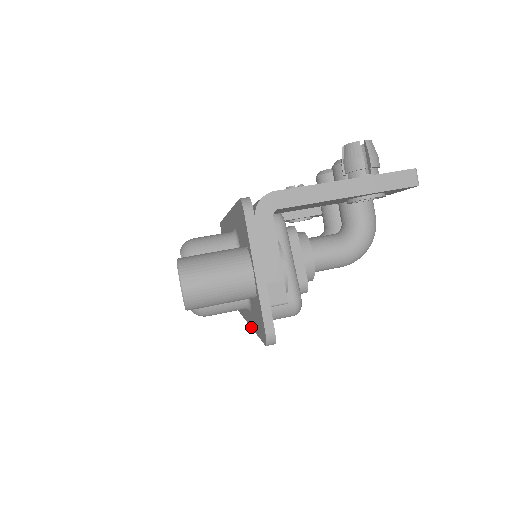
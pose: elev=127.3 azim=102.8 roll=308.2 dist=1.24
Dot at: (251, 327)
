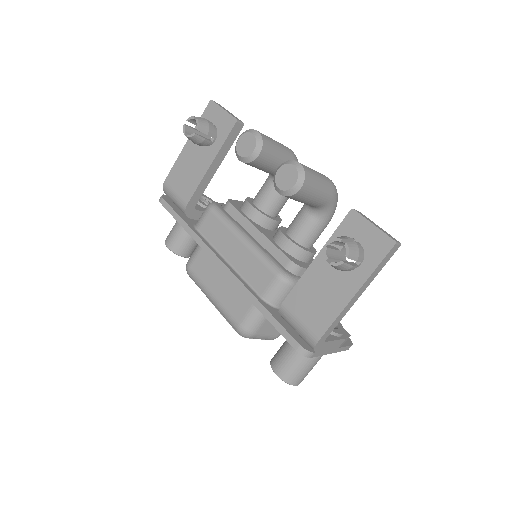
Dot at: occluded
